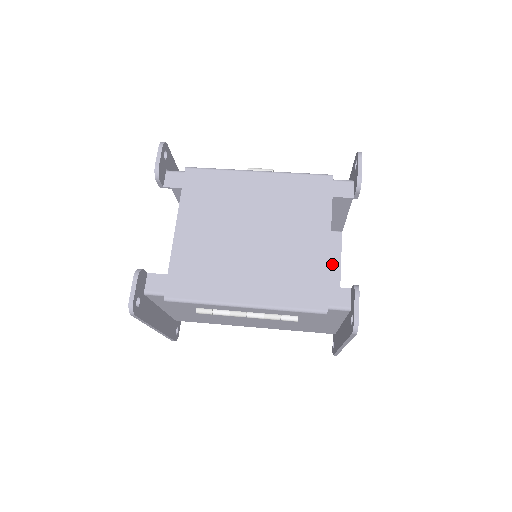
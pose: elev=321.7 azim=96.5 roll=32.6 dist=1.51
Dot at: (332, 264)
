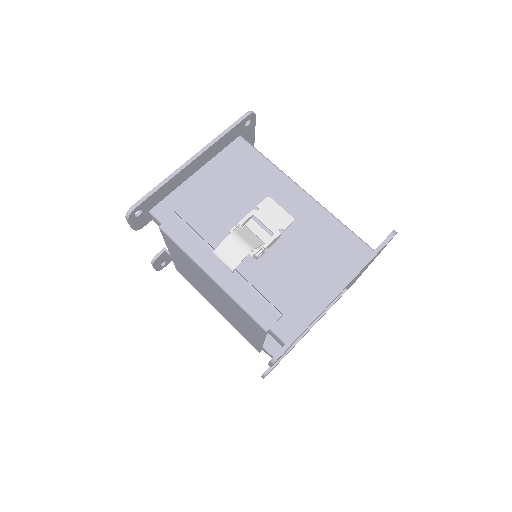
Dot at: occluded
